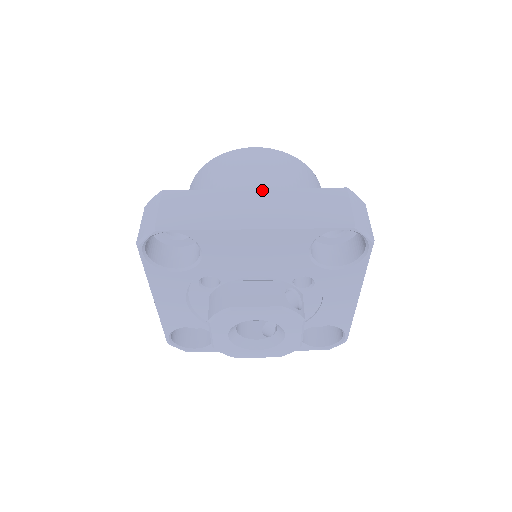
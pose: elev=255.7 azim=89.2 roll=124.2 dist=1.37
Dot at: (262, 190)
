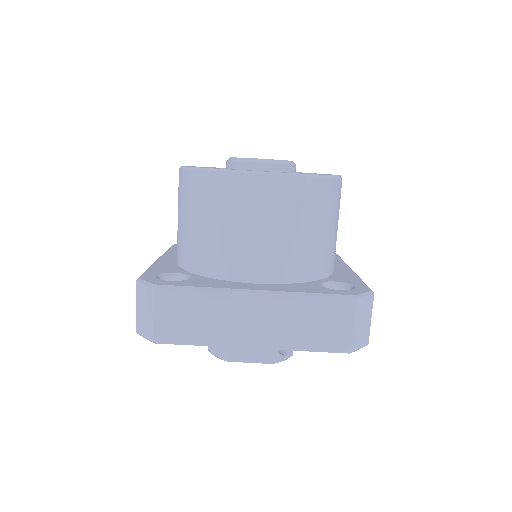
Dot at: (264, 296)
